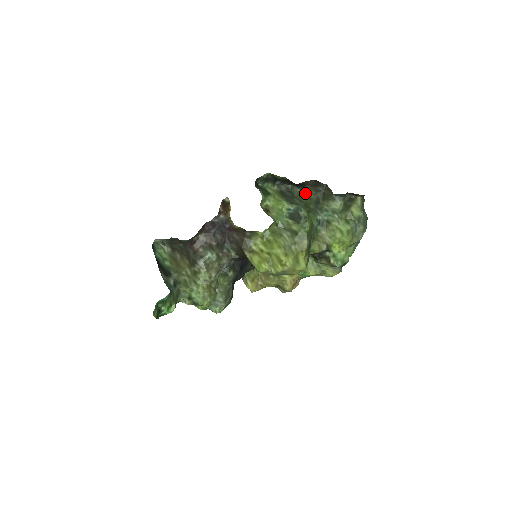
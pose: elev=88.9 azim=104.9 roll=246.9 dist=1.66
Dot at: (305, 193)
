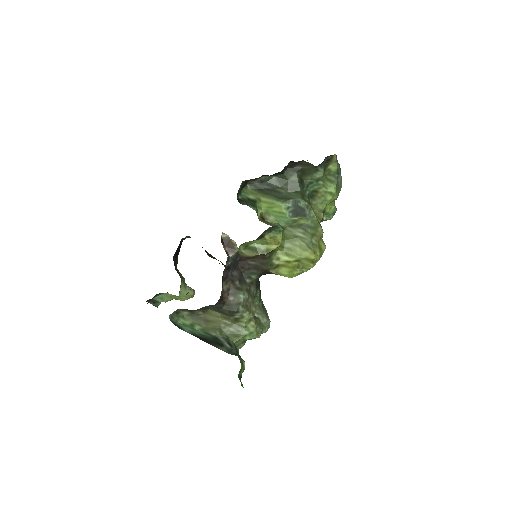
Dot at: (284, 178)
